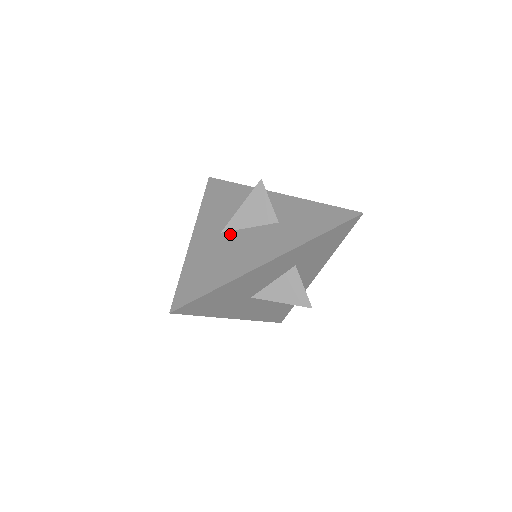
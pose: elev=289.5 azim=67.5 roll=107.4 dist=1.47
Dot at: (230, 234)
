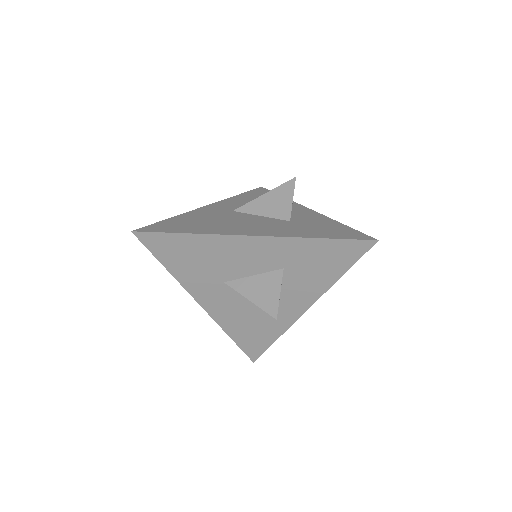
Dot at: (239, 213)
